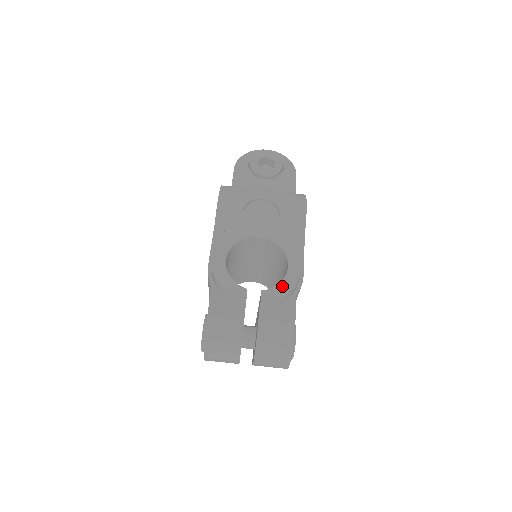
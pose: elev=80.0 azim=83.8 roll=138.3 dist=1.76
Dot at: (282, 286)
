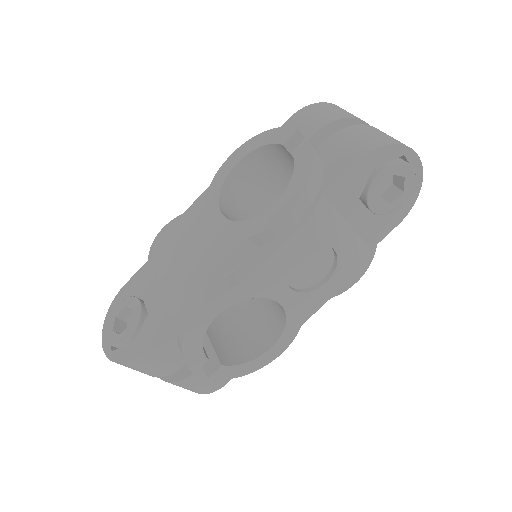
Dot at: (245, 367)
